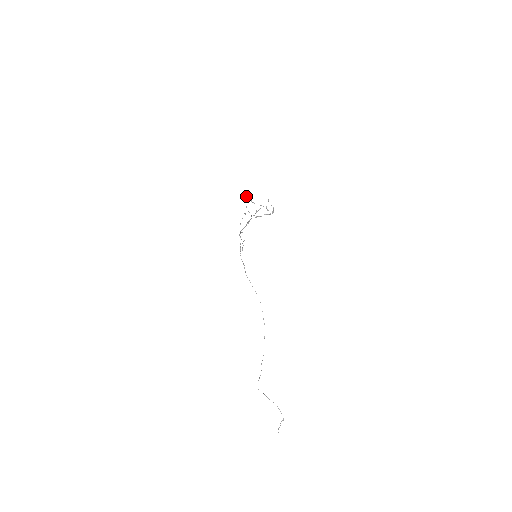
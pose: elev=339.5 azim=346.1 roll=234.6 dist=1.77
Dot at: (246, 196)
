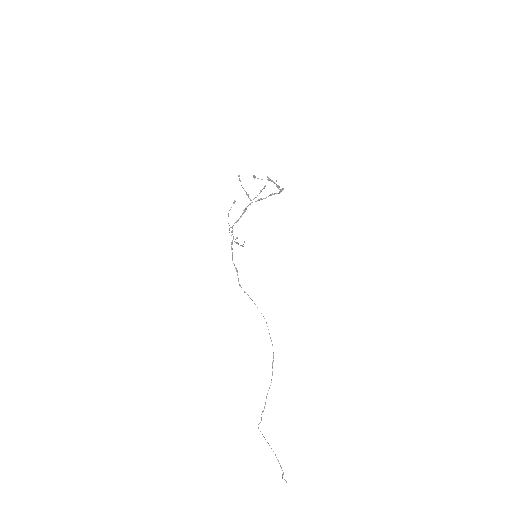
Dot at: (238, 175)
